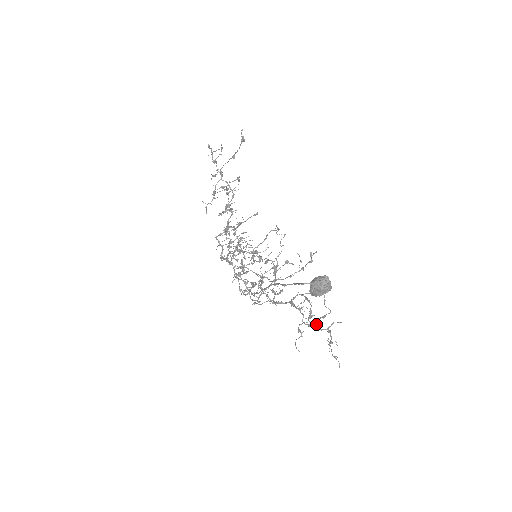
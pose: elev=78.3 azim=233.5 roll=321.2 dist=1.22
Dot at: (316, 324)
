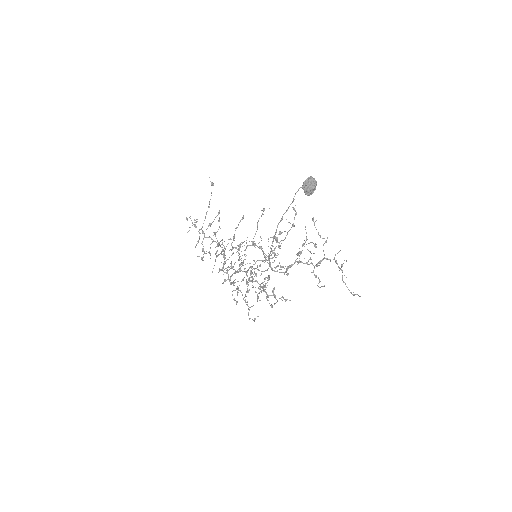
Dot at: (324, 255)
